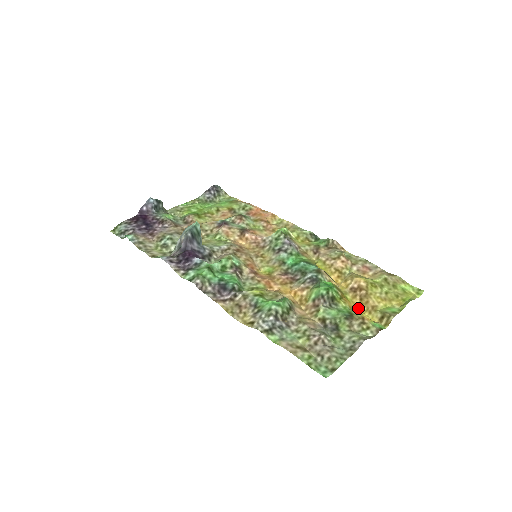
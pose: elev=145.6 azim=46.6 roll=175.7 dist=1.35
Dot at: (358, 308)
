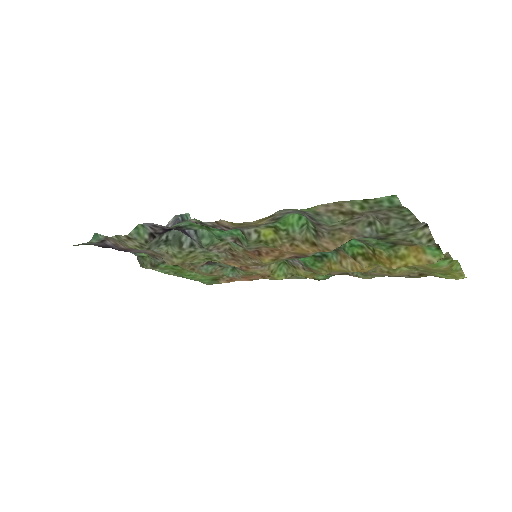
Dot at: (397, 267)
